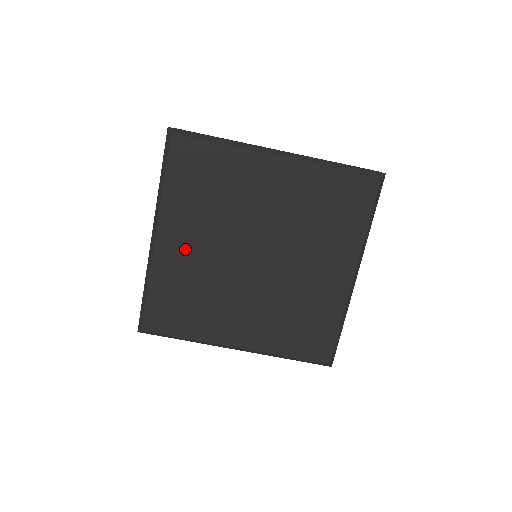
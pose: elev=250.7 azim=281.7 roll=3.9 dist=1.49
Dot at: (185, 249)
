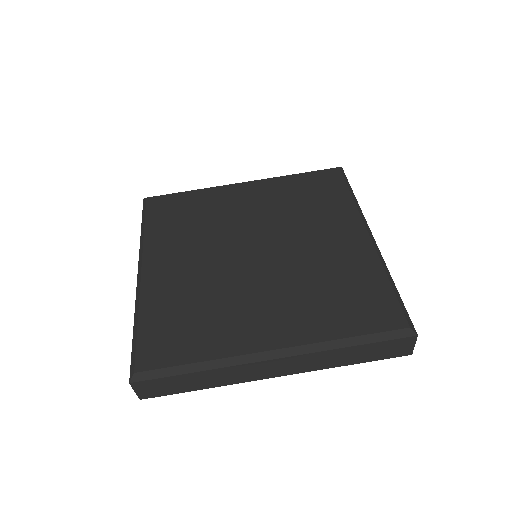
Dot at: (176, 269)
